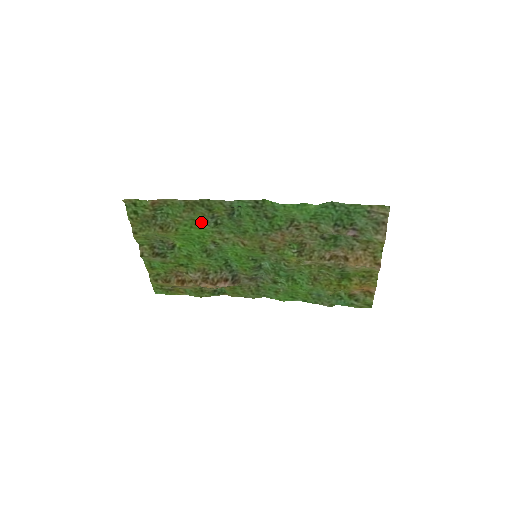
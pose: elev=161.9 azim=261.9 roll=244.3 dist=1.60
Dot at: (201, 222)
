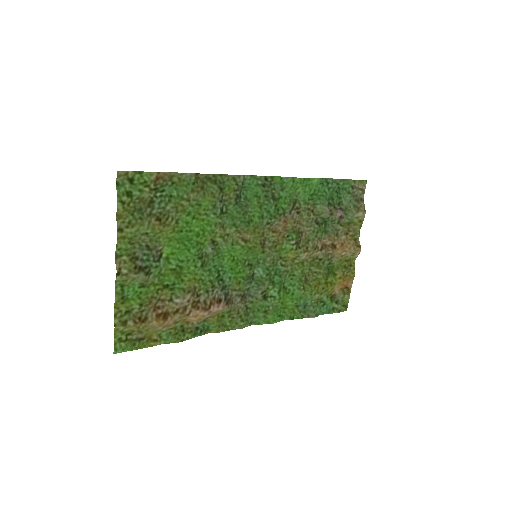
Dot at: (207, 209)
